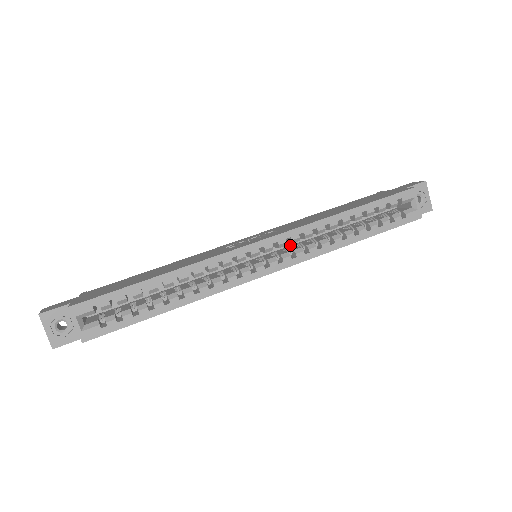
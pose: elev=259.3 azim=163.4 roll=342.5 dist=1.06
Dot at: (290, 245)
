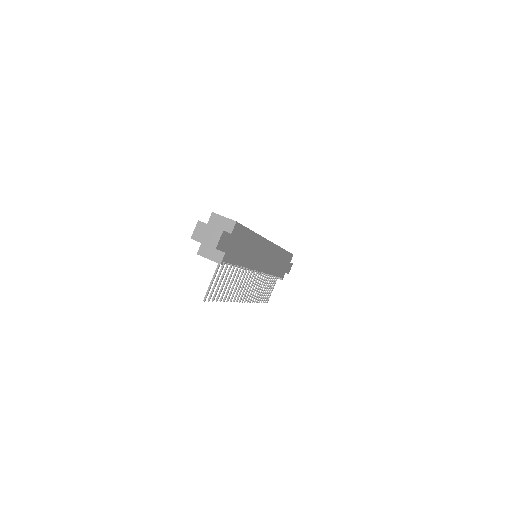
Dot at: occluded
